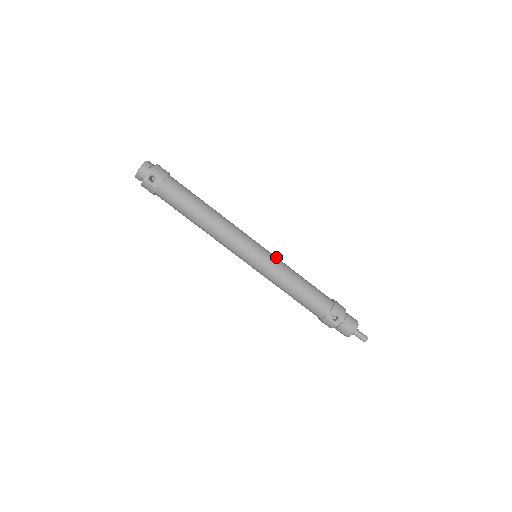
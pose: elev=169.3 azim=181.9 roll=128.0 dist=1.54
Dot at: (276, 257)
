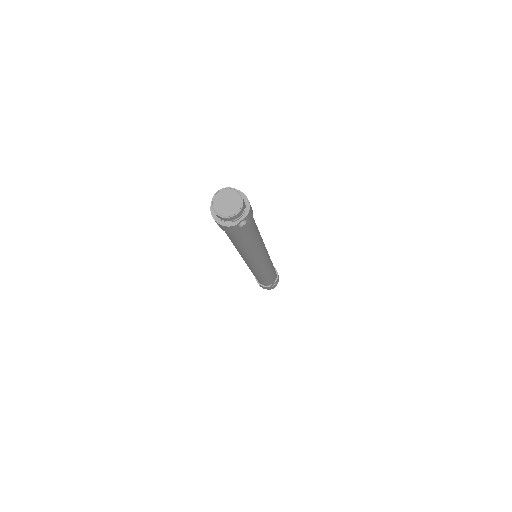
Dot at: occluded
